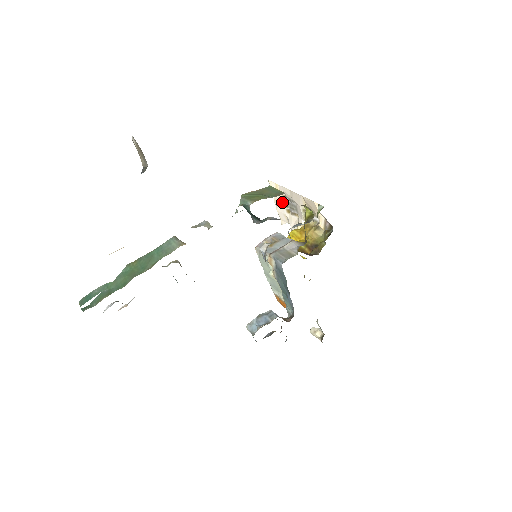
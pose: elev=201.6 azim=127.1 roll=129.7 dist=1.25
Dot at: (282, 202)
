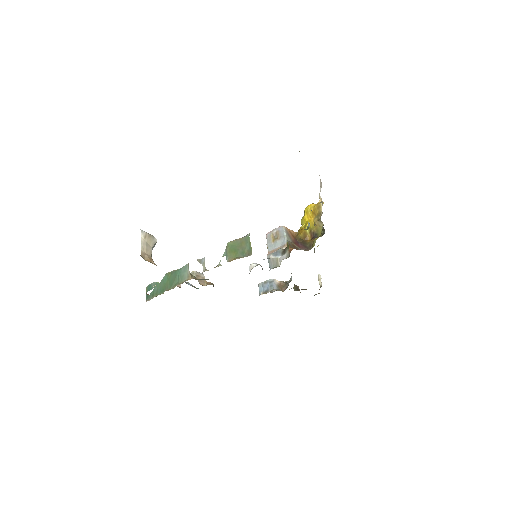
Dot at: occluded
